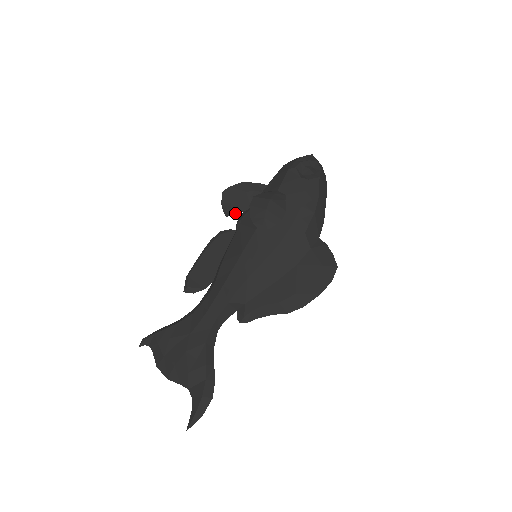
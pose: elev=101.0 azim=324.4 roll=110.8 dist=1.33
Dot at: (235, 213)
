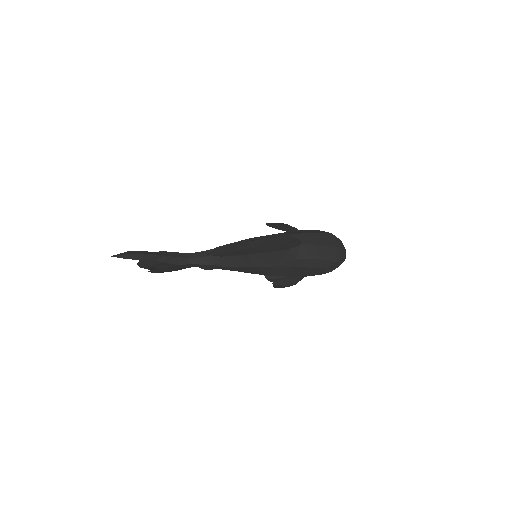
Dot at: occluded
